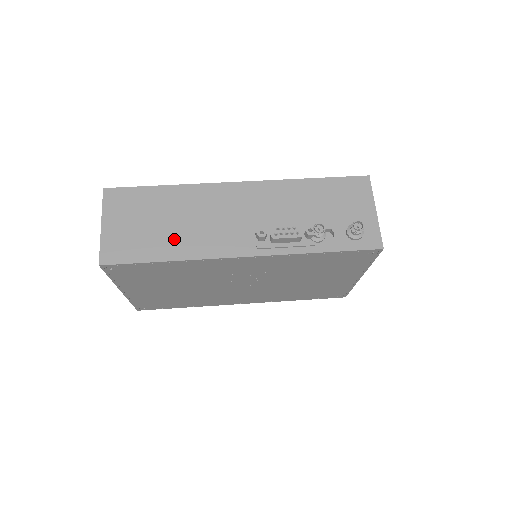
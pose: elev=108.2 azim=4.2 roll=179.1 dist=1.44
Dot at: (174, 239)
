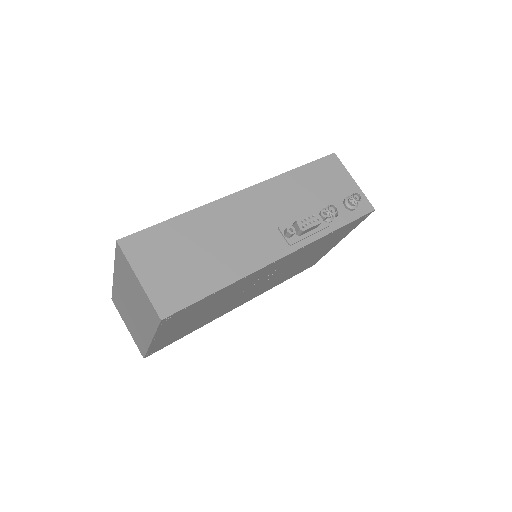
Dot at: (216, 265)
